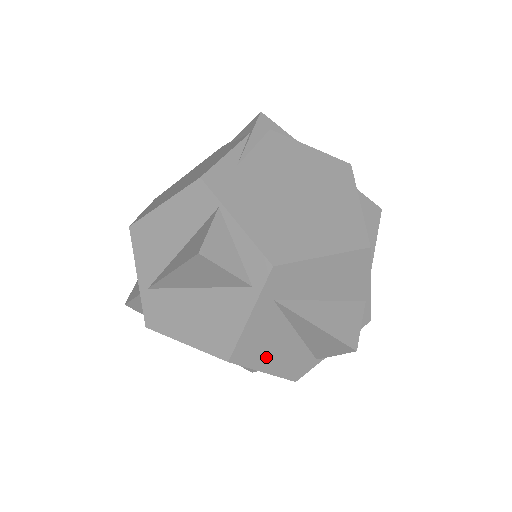
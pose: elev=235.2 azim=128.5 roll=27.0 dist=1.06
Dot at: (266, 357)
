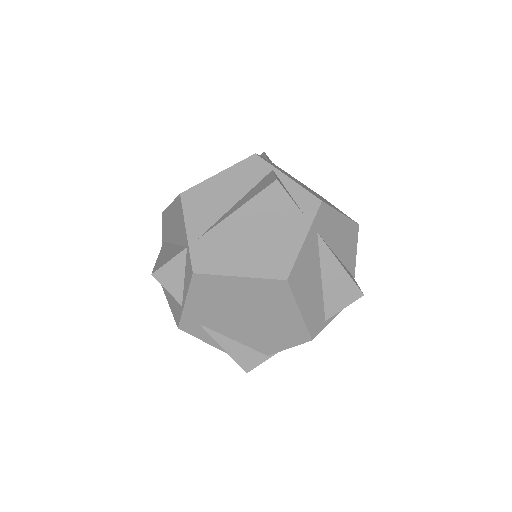
Dot at: (304, 293)
